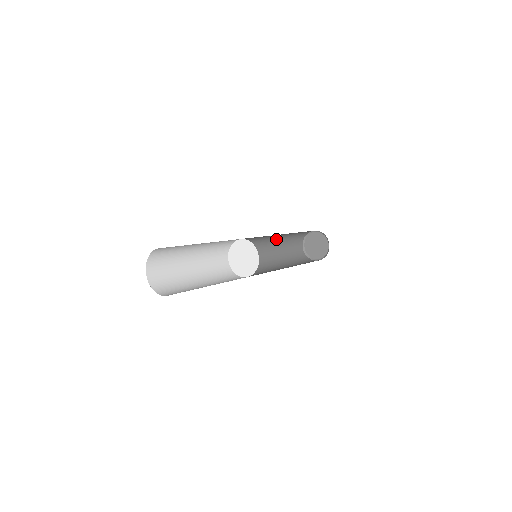
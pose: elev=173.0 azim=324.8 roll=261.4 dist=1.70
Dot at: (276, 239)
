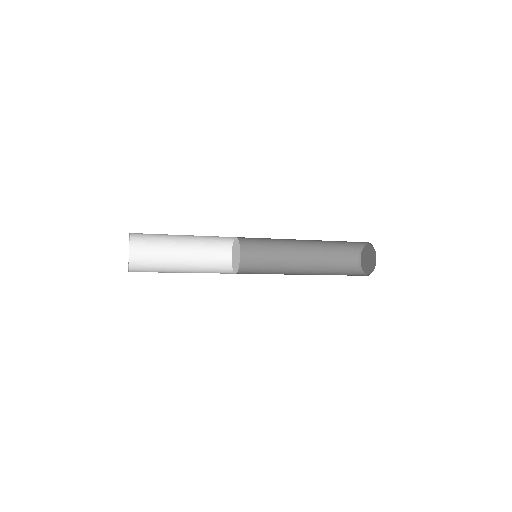
Dot at: (309, 240)
